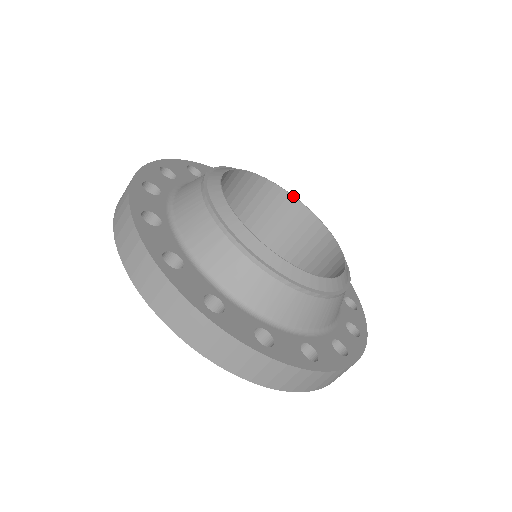
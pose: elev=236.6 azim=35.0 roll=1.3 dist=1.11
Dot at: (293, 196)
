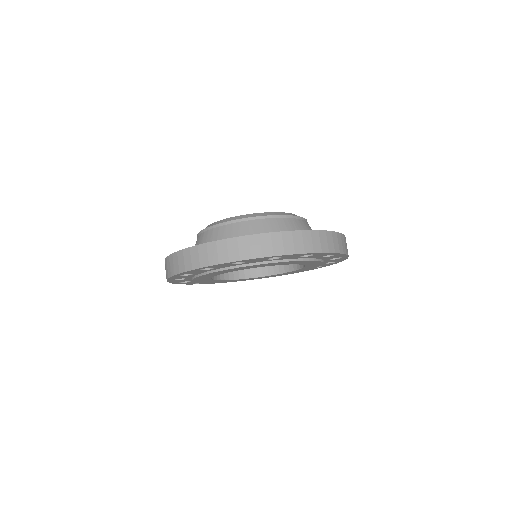
Dot at: occluded
